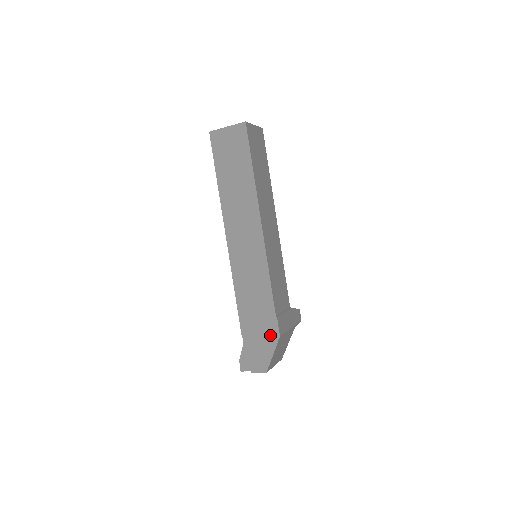
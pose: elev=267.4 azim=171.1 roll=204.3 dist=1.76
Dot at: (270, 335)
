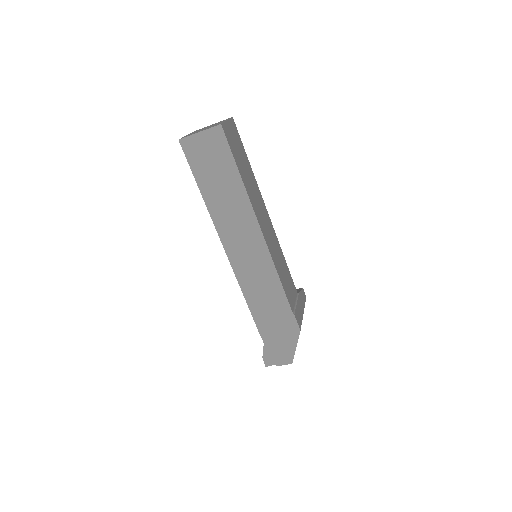
Dot at: (290, 331)
